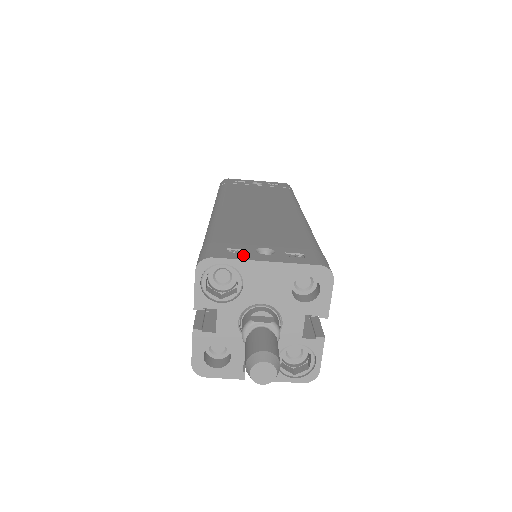
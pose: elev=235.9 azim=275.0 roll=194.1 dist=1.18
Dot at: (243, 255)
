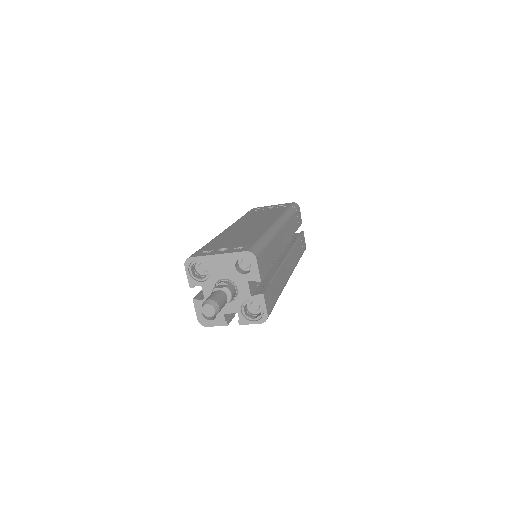
Dot at: (208, 253)
